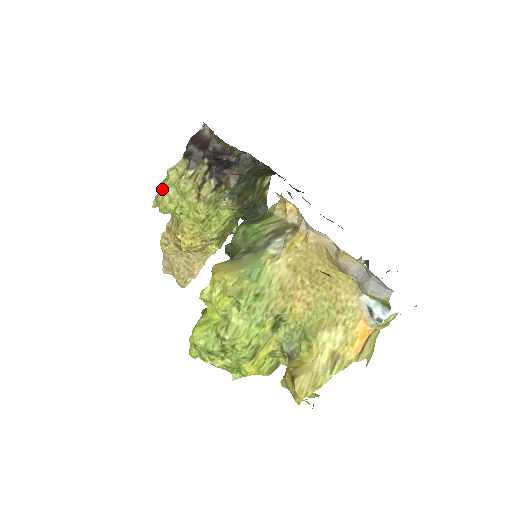
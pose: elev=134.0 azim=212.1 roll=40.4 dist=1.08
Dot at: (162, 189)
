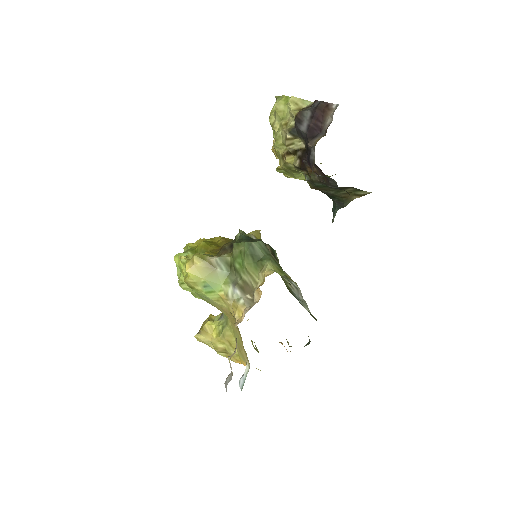
Dot at: (275, 107)
